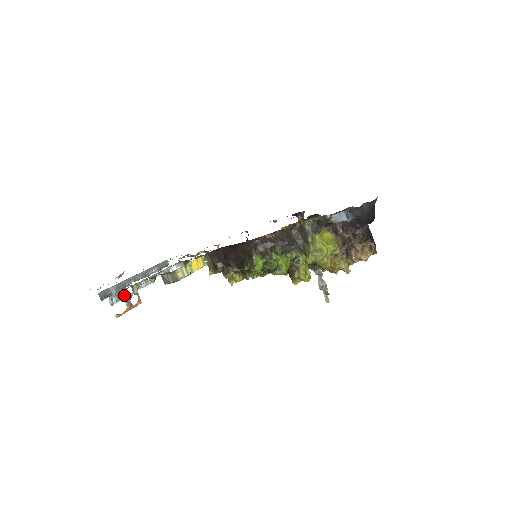
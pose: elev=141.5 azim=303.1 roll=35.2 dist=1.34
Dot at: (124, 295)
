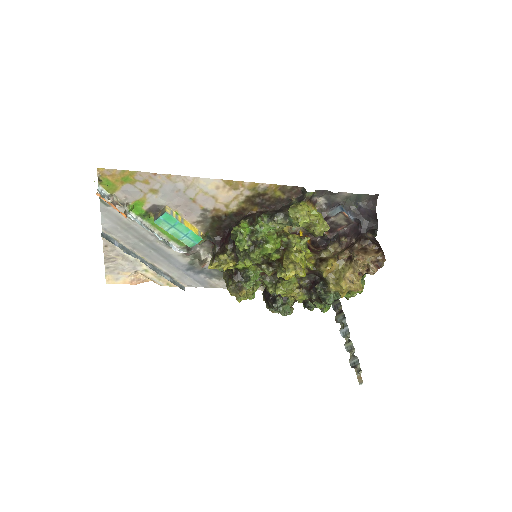
Dot at: (113, 197)
